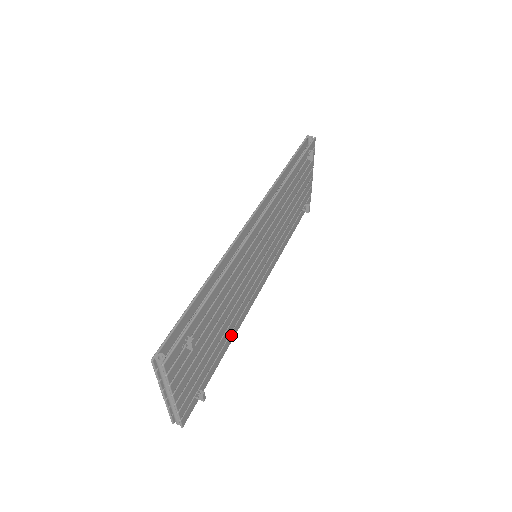
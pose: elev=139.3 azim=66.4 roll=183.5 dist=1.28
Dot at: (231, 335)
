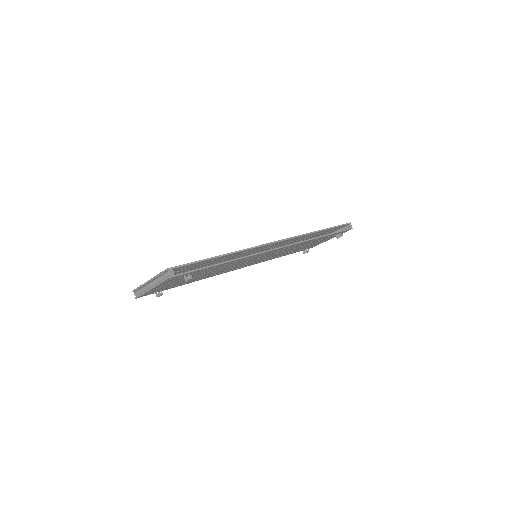
Dot at: occluded
